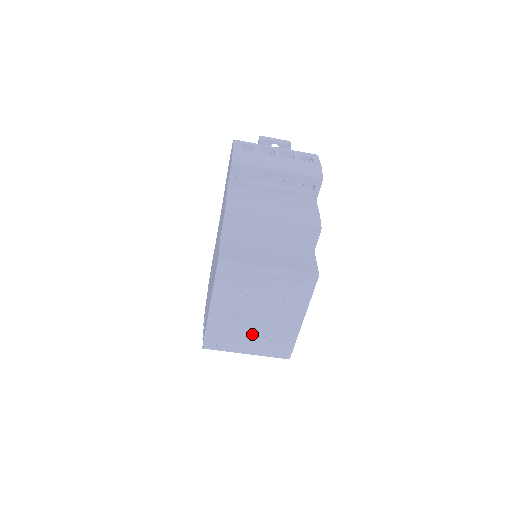
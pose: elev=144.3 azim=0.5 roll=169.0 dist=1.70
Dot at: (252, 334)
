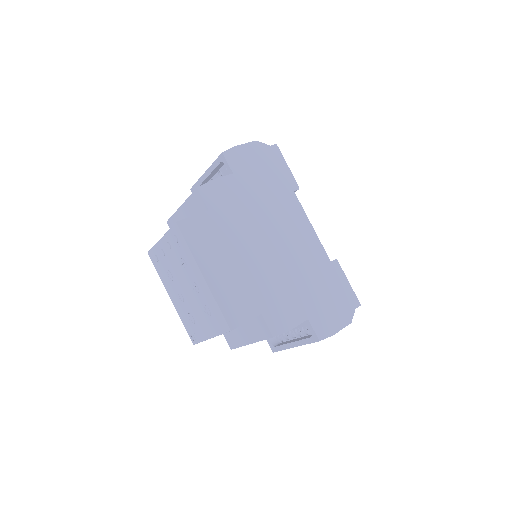
Dot at: (198, 312)
